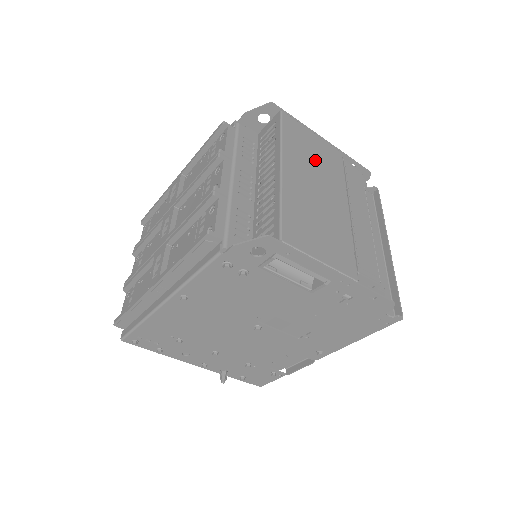
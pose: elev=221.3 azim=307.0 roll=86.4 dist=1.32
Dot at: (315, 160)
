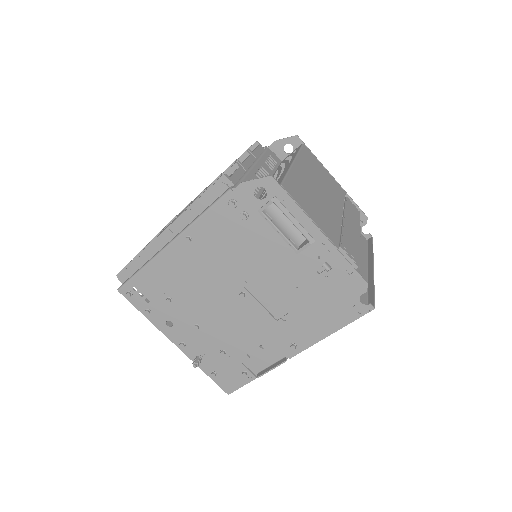
Dot at: (322, 178)
